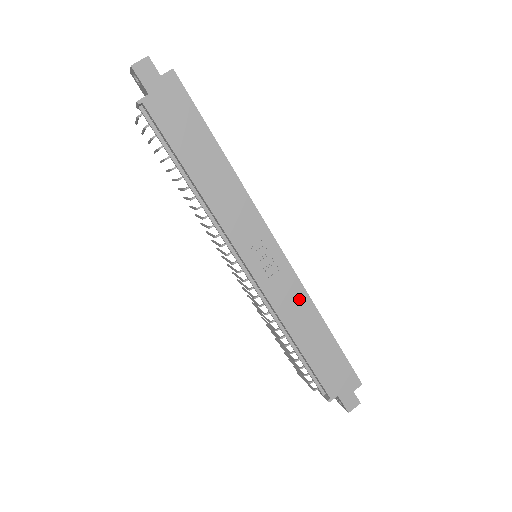
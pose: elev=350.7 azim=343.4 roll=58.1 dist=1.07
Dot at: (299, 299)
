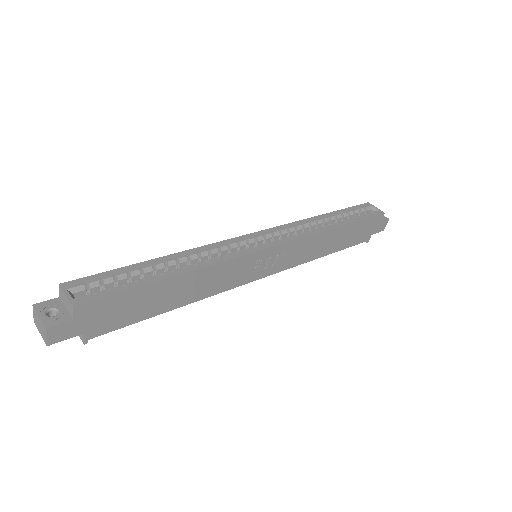
Dot at: (311, 243)
